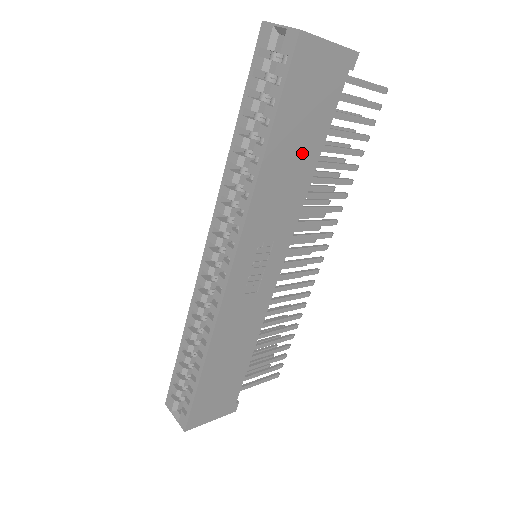
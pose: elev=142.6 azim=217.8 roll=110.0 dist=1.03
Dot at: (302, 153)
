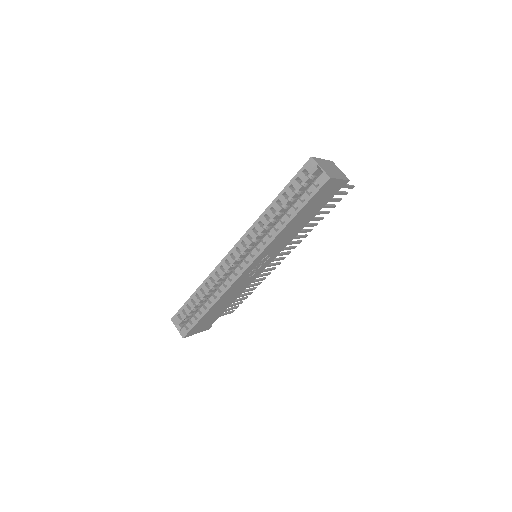
Dot at: (304, 220)
